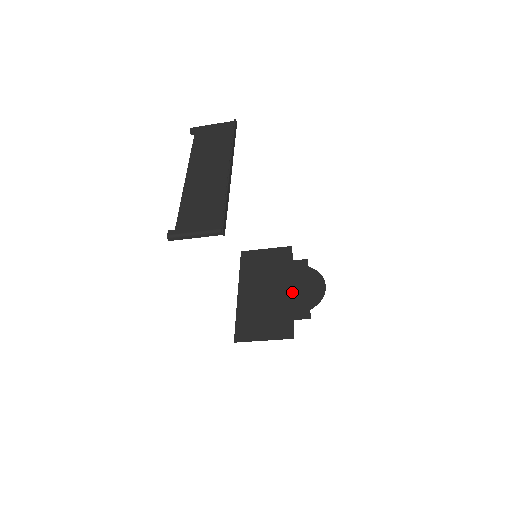
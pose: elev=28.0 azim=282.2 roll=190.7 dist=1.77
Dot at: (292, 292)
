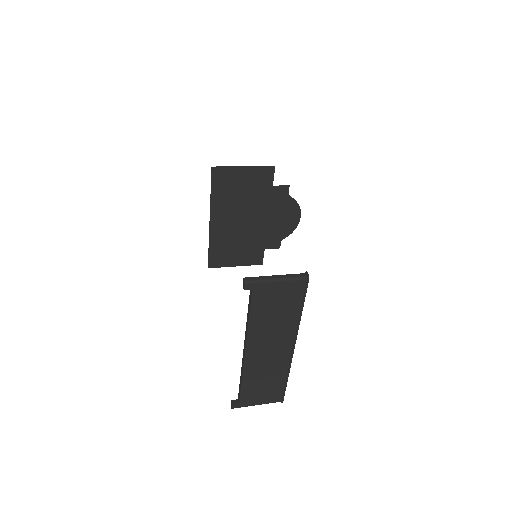
Dot at: (267, 223)
